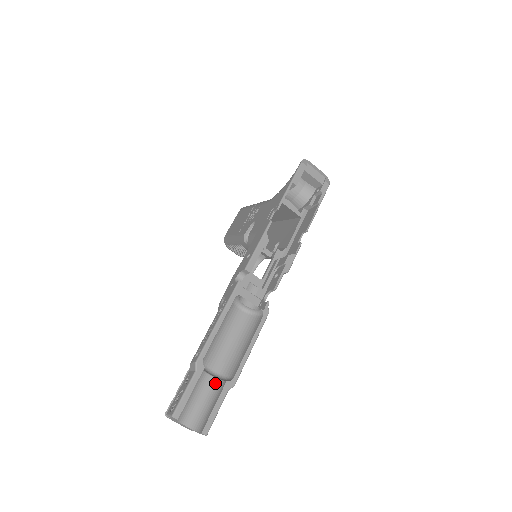
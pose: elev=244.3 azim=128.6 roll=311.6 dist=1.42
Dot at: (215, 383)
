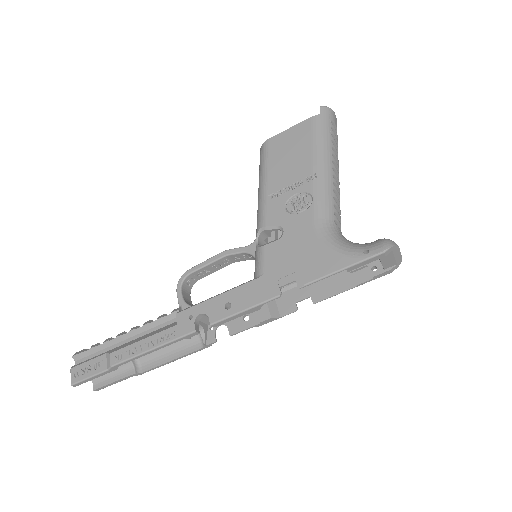
Dot at: occluded
